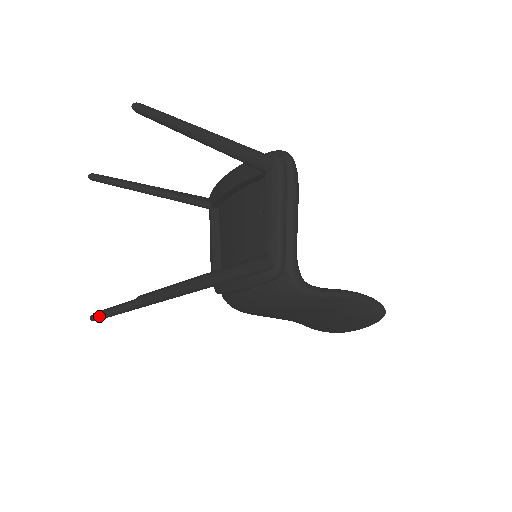
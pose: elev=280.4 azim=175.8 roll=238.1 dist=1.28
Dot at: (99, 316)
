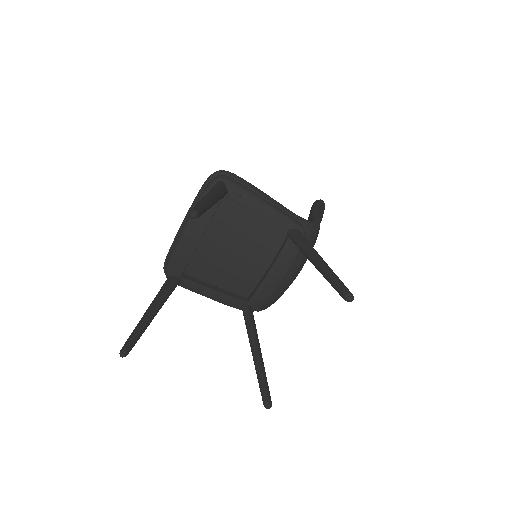
Dot at: (270, 399)
